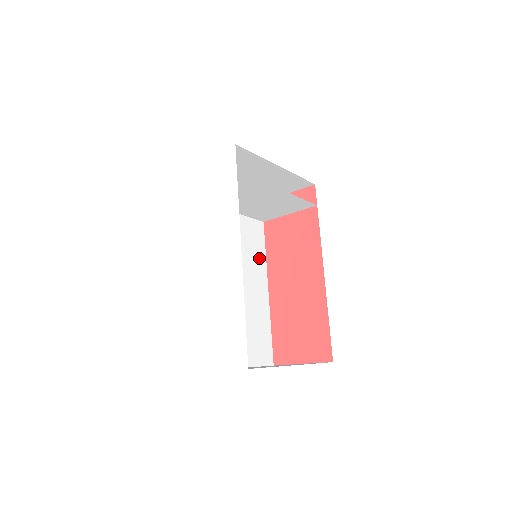
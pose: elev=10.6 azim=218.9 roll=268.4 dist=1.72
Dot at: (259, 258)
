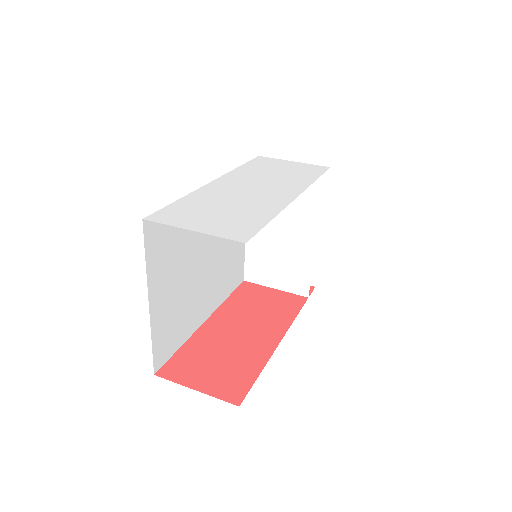
Dot at: (224, 290)
